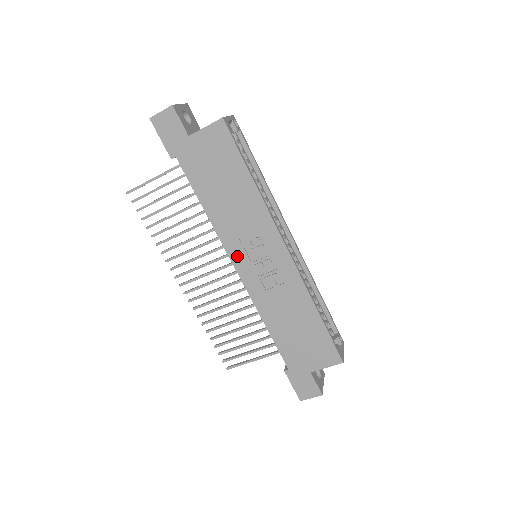
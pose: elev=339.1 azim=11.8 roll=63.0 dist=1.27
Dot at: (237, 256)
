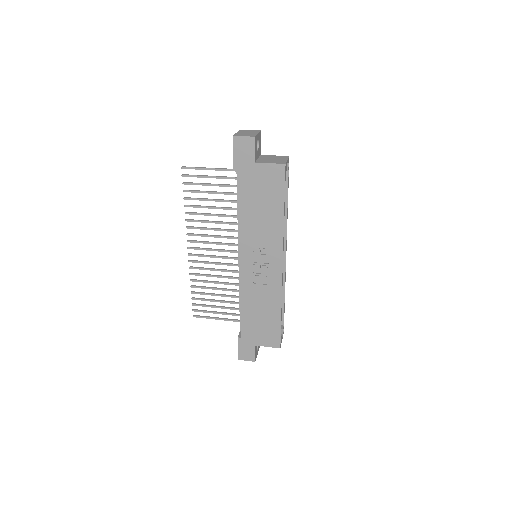
Dot at: (245, 254)
